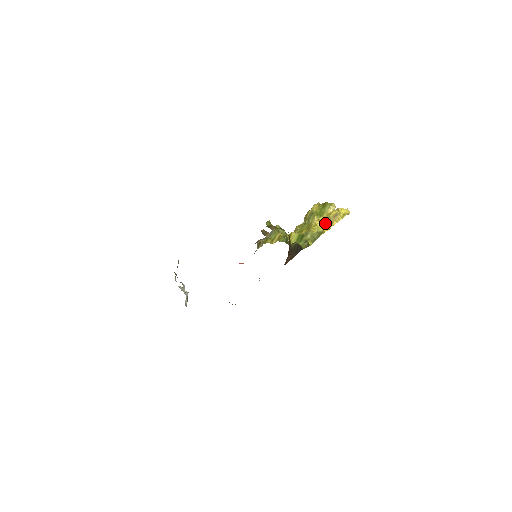
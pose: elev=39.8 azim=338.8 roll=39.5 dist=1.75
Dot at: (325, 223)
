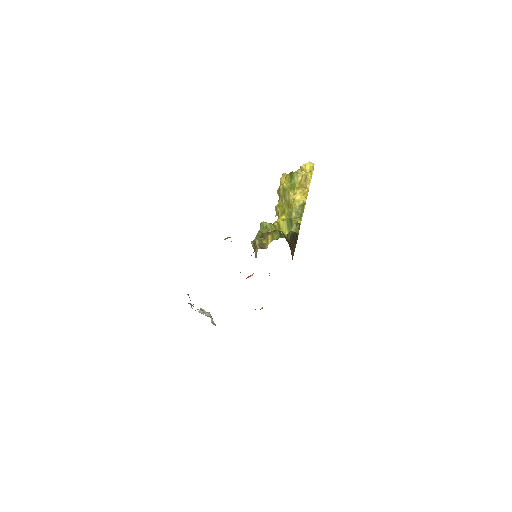
Dot at: (301, 193)
